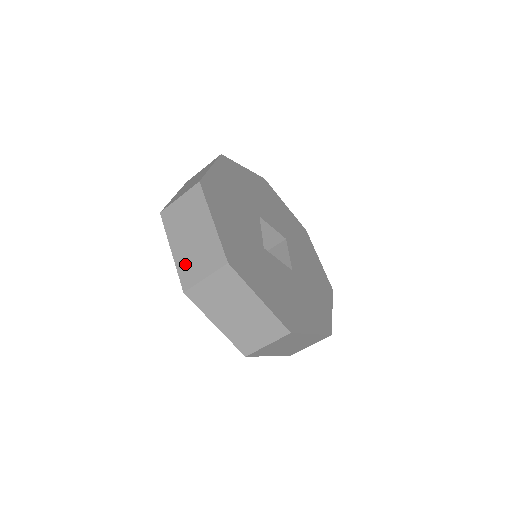
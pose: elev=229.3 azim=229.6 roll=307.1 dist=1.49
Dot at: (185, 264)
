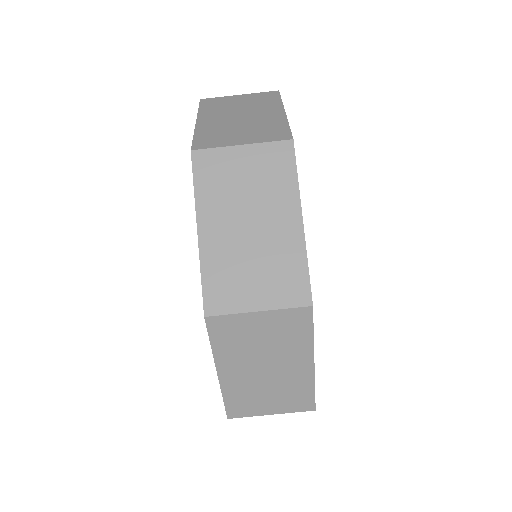
Dot at: (222, 268)
